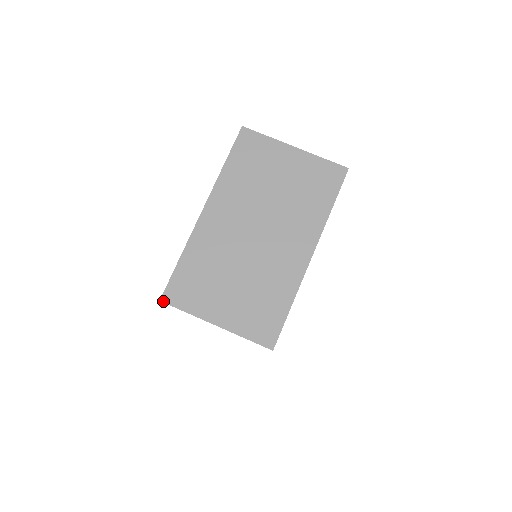
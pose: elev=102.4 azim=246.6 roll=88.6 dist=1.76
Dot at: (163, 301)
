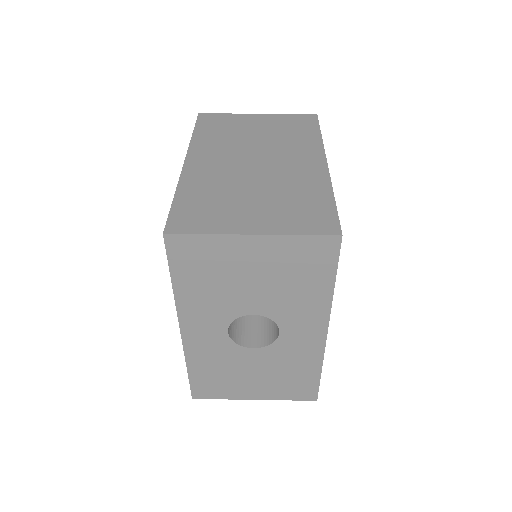
Dot at: (168, 233)
